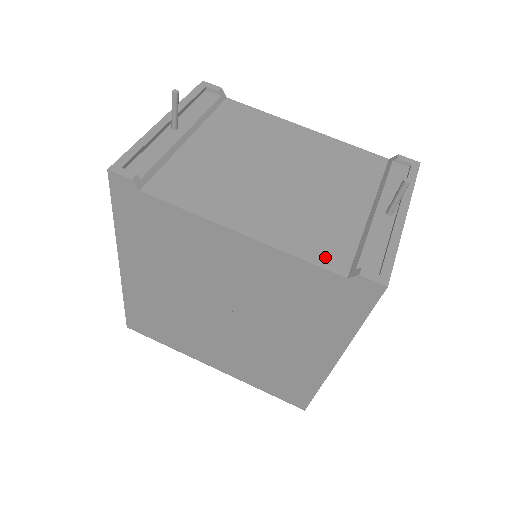
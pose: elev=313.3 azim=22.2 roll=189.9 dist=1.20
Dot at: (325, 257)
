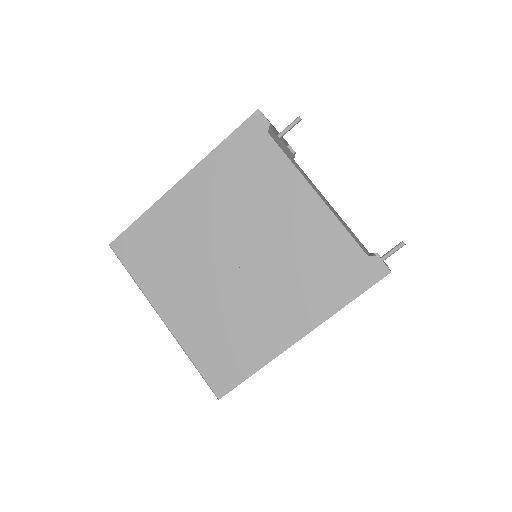
Dot at: occluded
